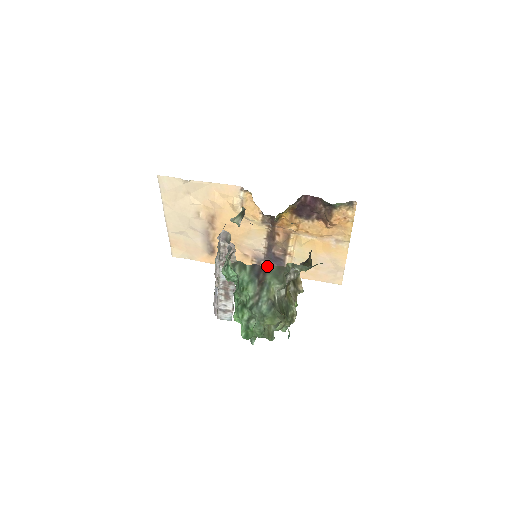
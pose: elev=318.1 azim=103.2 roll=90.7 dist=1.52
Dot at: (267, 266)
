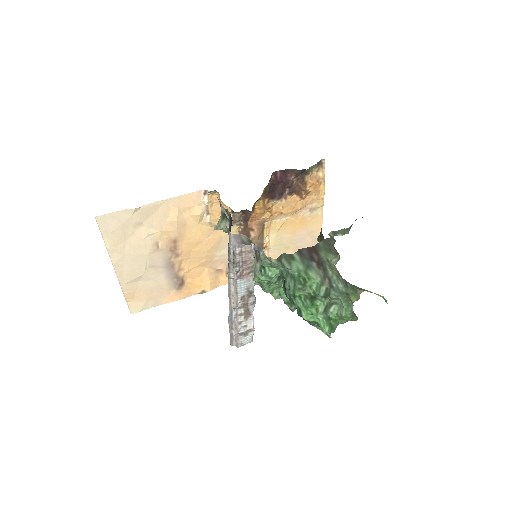
Dot at: occluded
